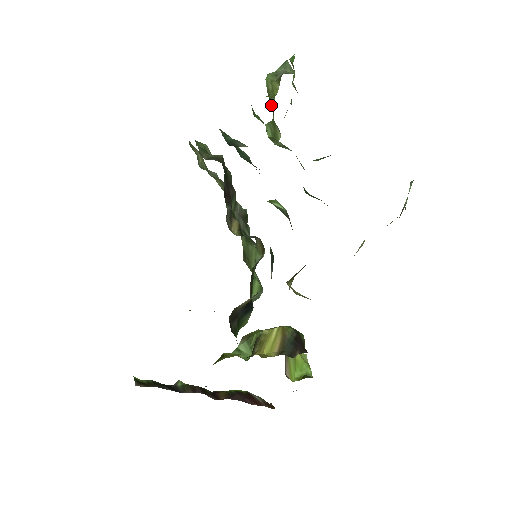
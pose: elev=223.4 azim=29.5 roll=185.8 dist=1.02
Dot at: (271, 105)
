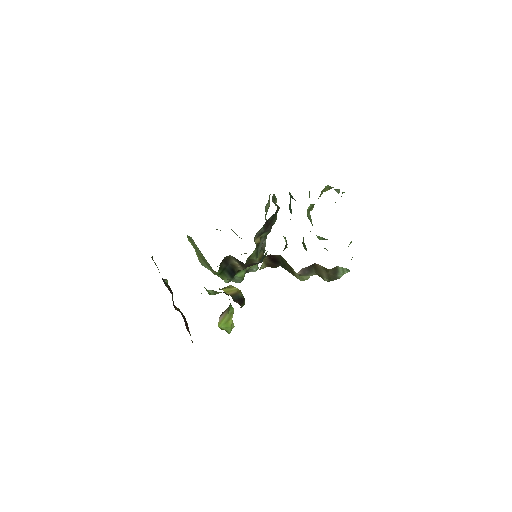
Dot at: occluded
